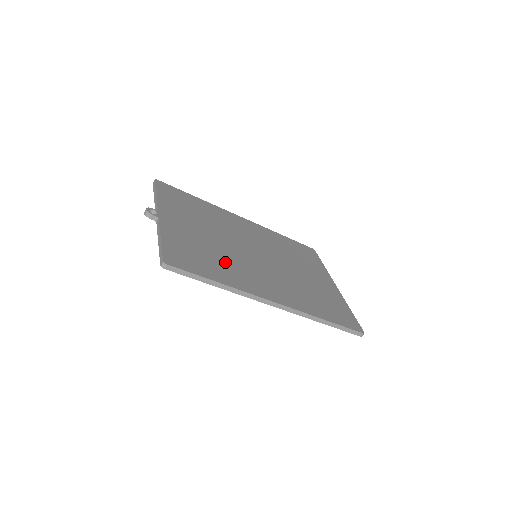
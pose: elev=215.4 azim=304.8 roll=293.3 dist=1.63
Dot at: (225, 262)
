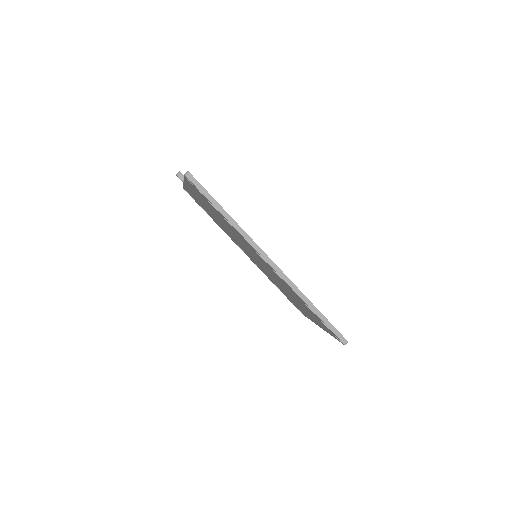
Dot at: occluded
